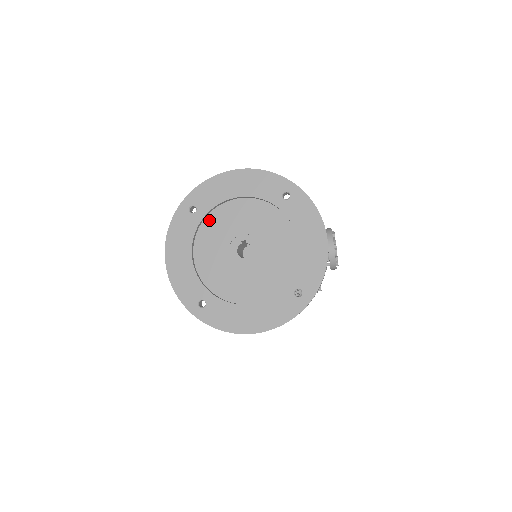
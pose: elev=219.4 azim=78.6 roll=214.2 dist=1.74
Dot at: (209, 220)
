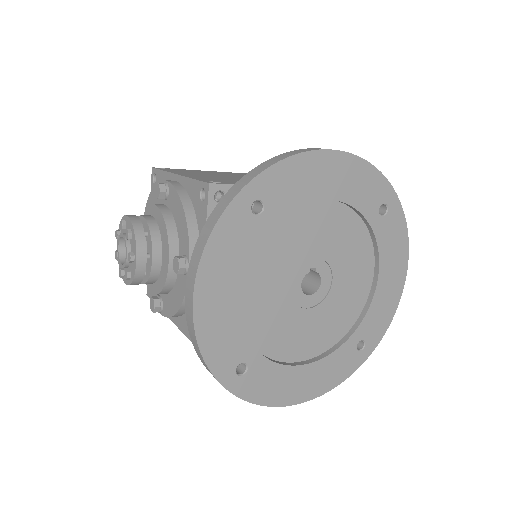
Dot at: (274, 228)
